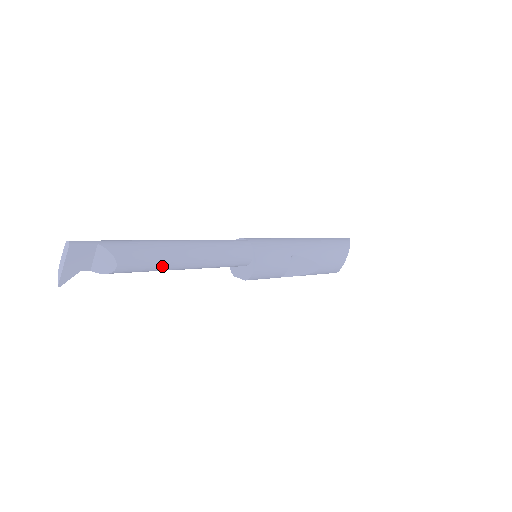
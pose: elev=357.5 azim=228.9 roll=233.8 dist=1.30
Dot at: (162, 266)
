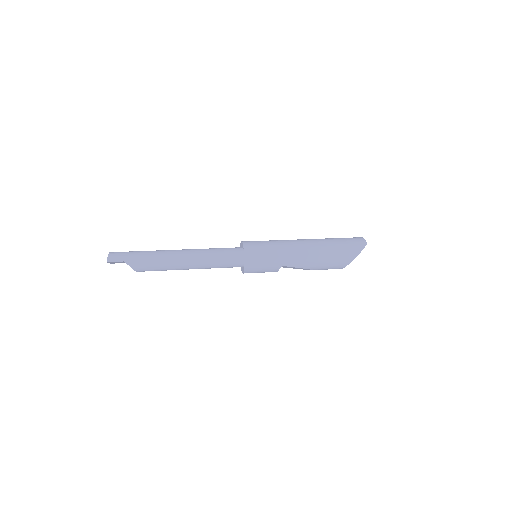
Dot at: occluded
